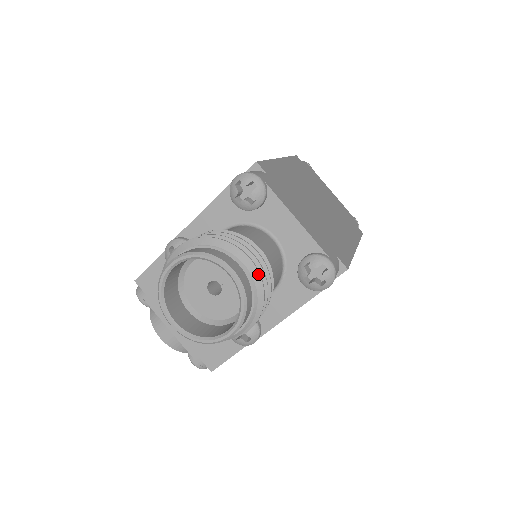
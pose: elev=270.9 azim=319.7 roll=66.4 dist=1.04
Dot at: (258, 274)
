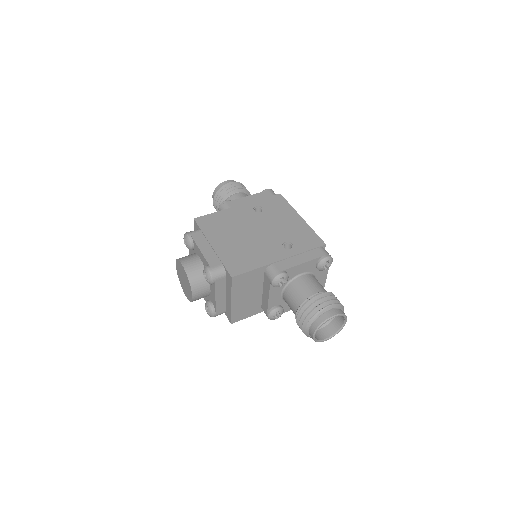
Dot at: occluded
